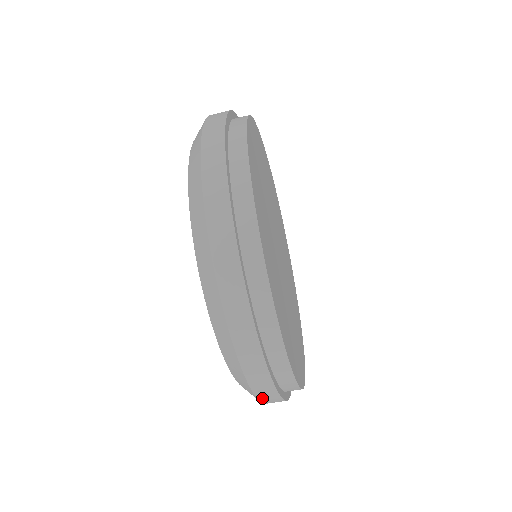
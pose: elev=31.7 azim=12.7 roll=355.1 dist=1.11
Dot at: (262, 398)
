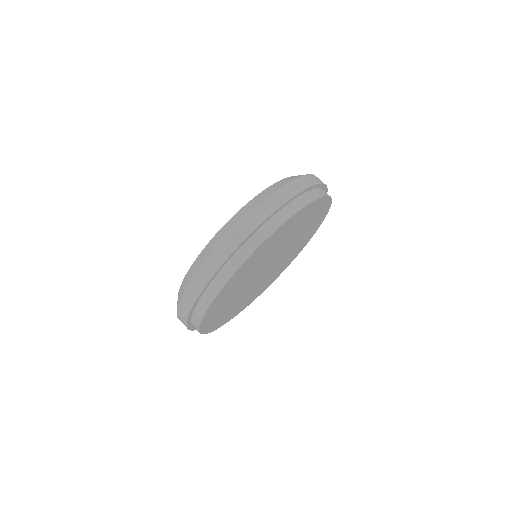
Dot at: occluded
